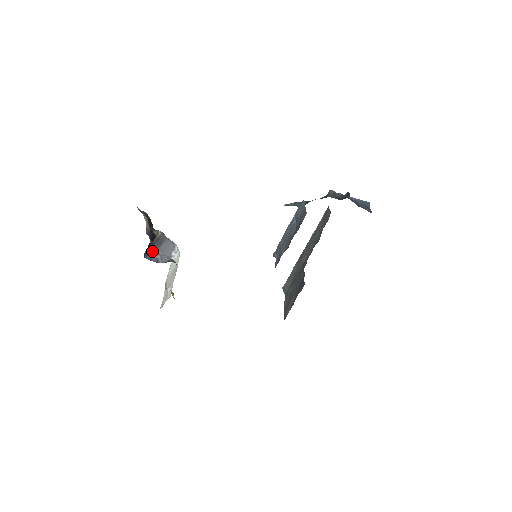
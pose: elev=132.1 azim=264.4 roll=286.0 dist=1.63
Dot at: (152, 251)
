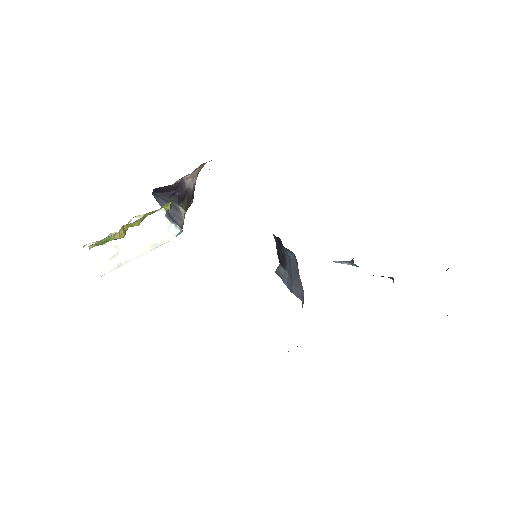
Dot at: (162, 204)
